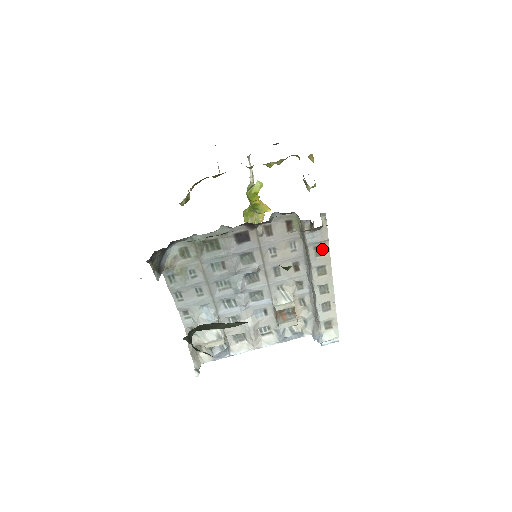
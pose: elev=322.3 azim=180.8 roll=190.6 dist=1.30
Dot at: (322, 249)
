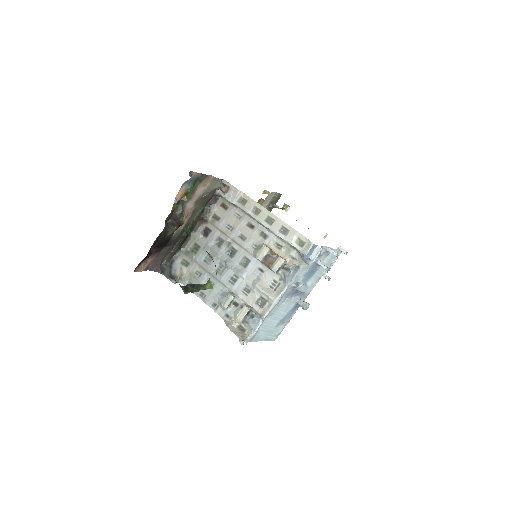
Dot at: (244, 199)
